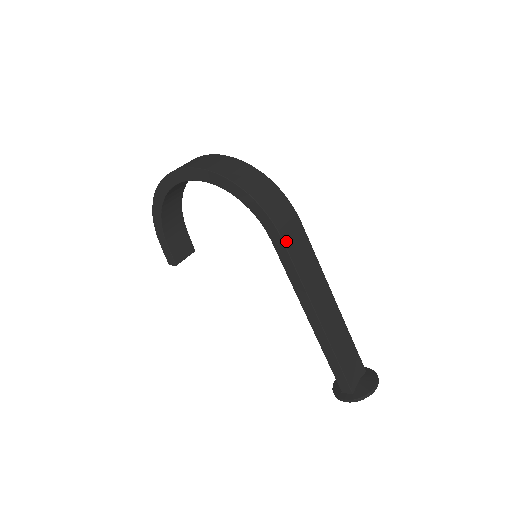
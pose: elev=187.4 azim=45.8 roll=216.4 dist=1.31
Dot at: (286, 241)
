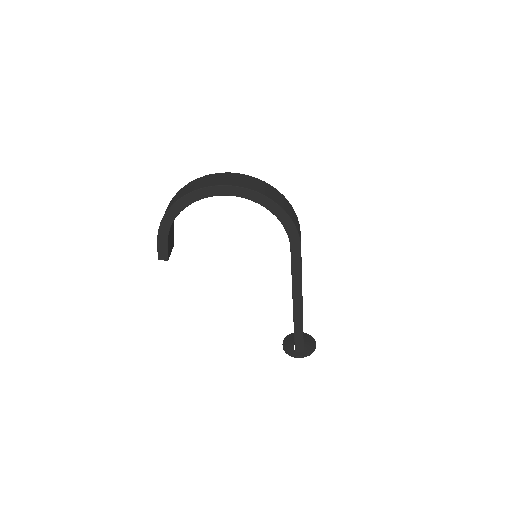
Dot at: occluded
